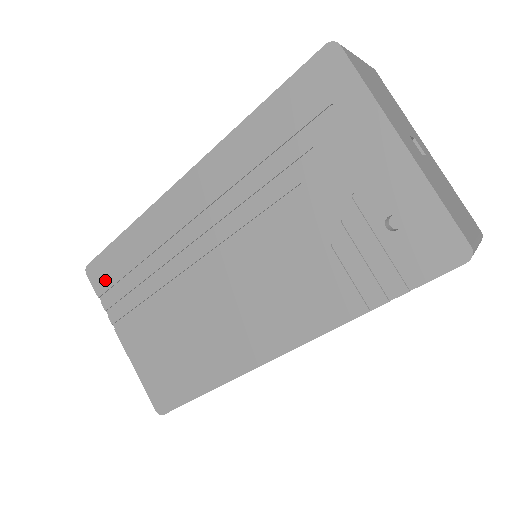
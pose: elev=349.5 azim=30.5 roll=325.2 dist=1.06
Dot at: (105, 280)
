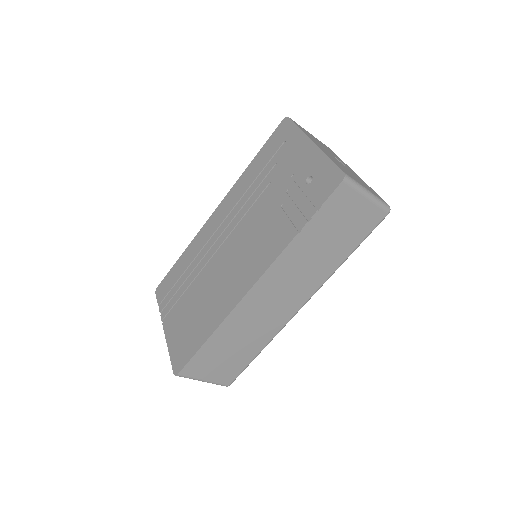
Dot at: (165, 291)
